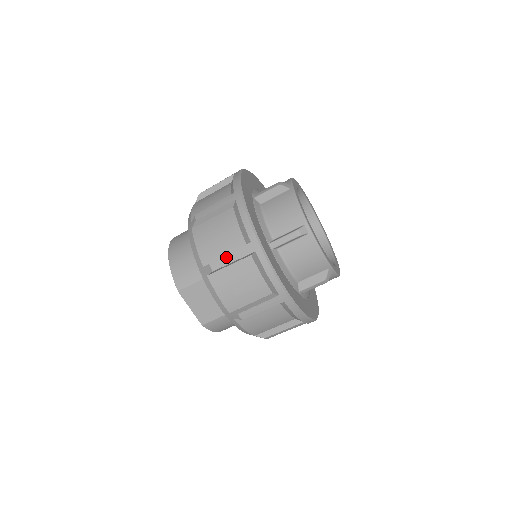
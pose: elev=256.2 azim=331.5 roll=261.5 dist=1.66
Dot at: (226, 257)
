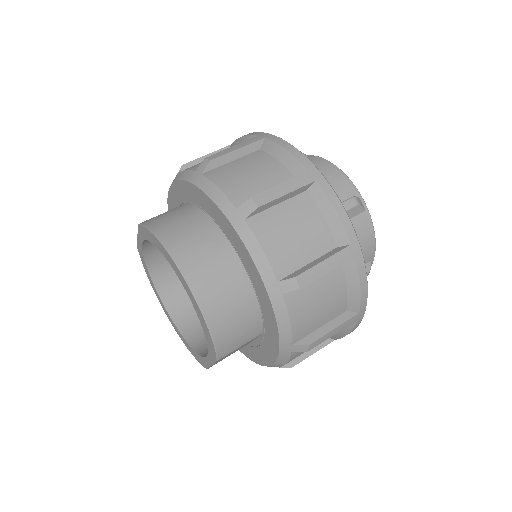
Dot at: (329, 334)
